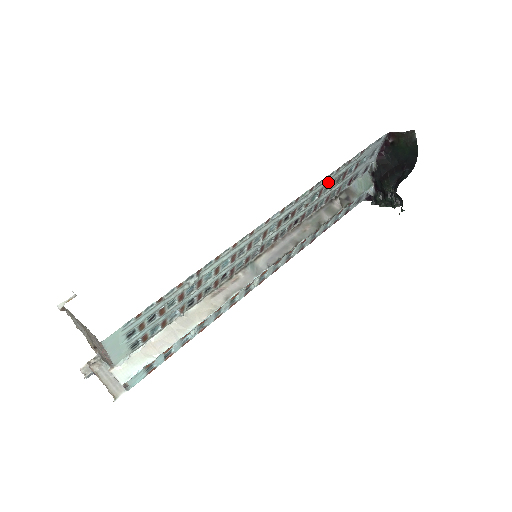
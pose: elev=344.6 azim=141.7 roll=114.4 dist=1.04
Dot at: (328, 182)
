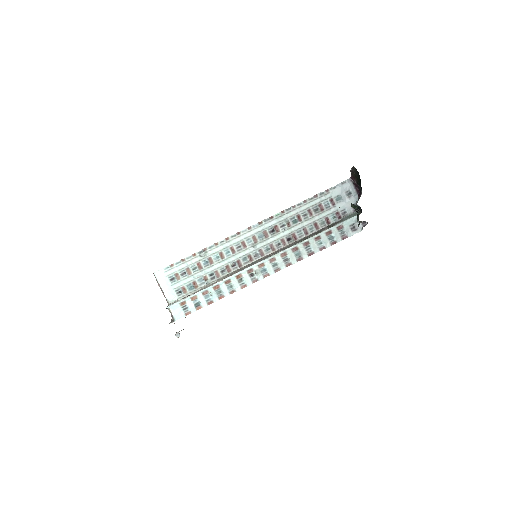
Dot at: (301, 210)
